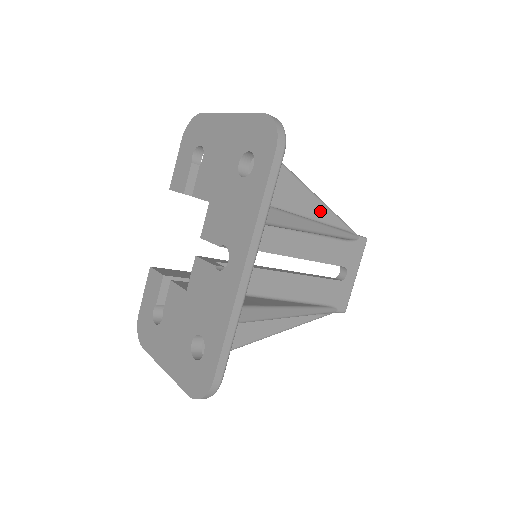
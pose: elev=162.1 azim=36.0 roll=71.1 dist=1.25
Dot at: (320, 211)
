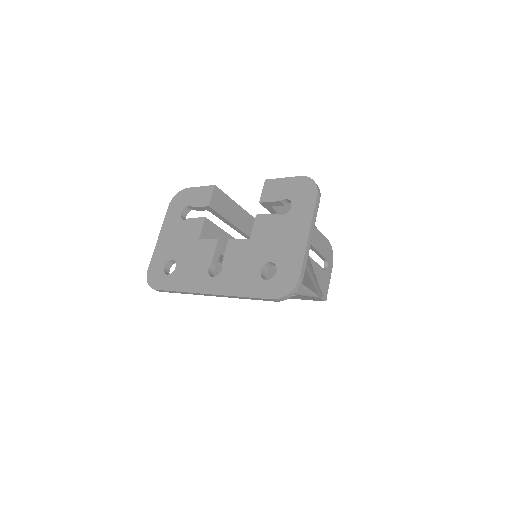
Dot at: (308, 284)
